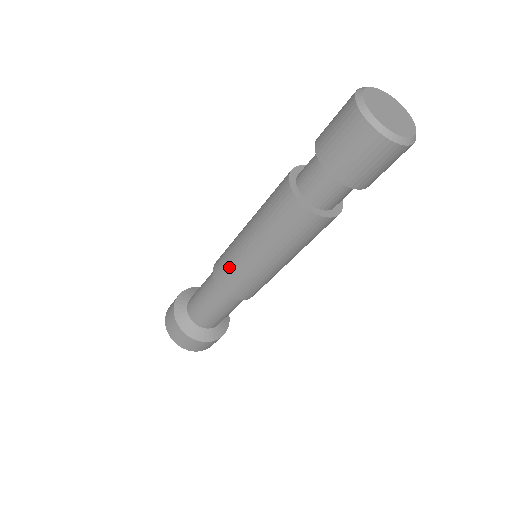
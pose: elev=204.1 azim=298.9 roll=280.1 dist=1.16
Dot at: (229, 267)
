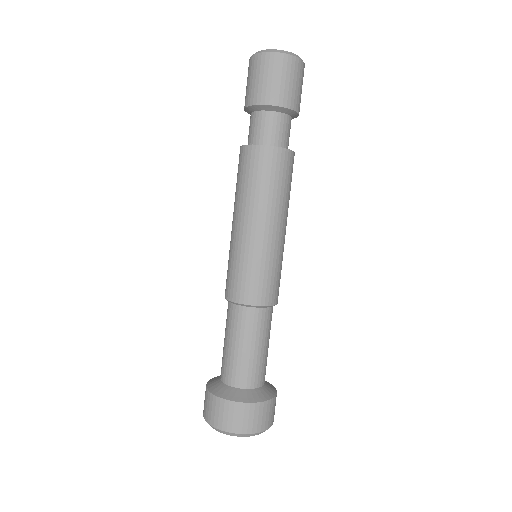
Dot at: (232, 267)
